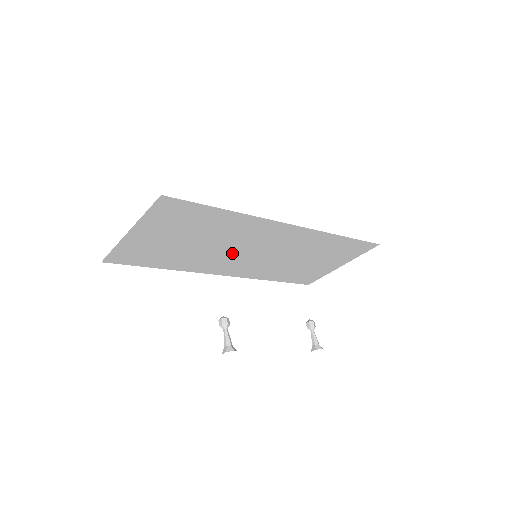
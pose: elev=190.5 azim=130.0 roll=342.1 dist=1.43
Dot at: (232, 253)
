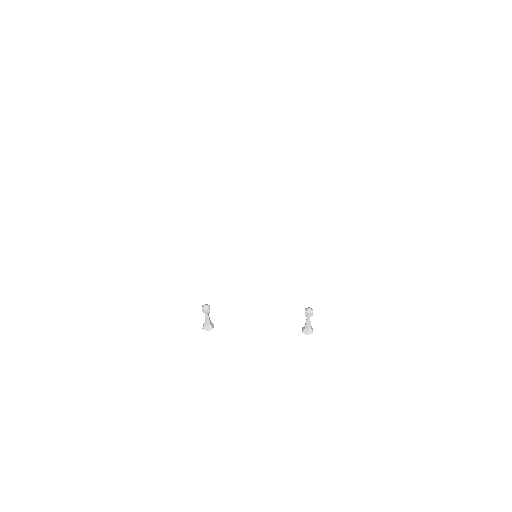
Dot at: occluded
